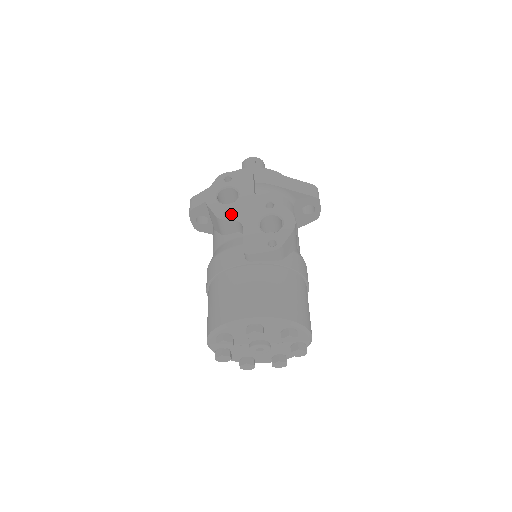
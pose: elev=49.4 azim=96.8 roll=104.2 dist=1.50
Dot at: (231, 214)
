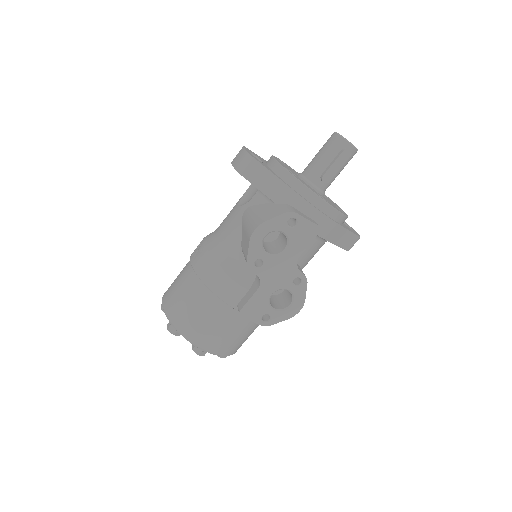
Dot at: (261, 268)
